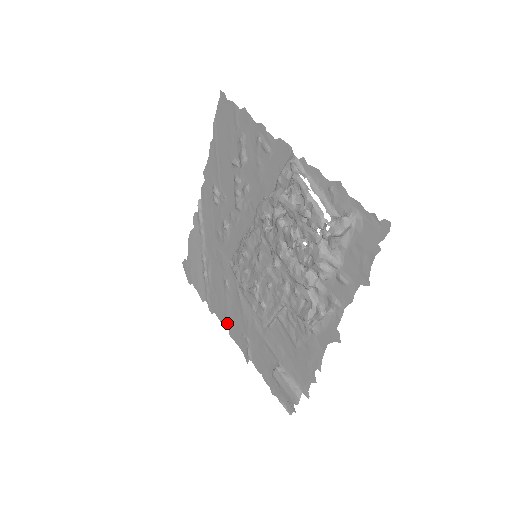
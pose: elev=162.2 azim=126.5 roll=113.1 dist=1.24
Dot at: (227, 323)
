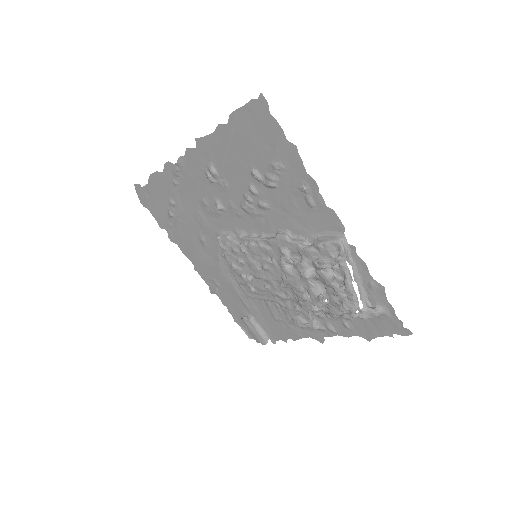
Dot at: (193, 261)
